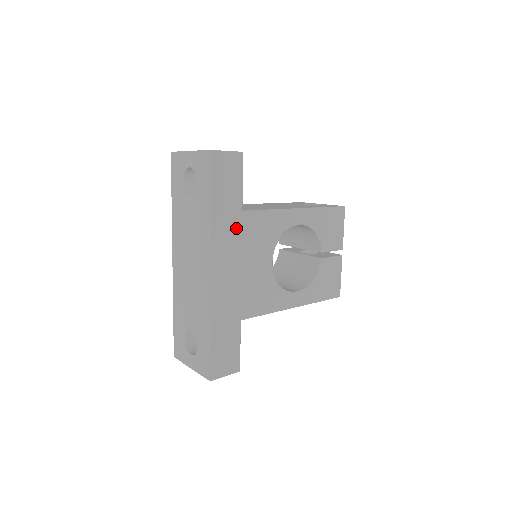
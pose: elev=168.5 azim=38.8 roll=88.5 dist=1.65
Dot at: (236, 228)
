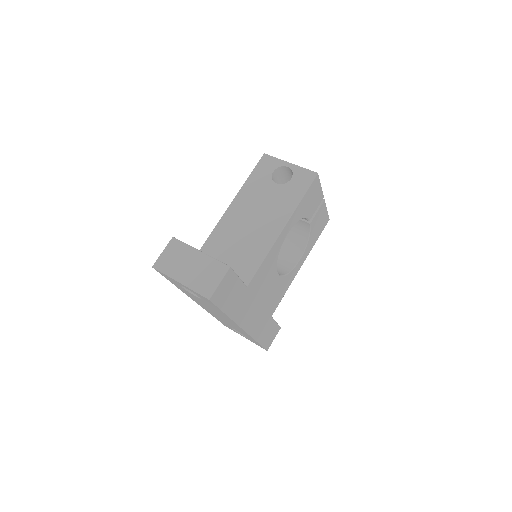
Dot at: (247, 298)
